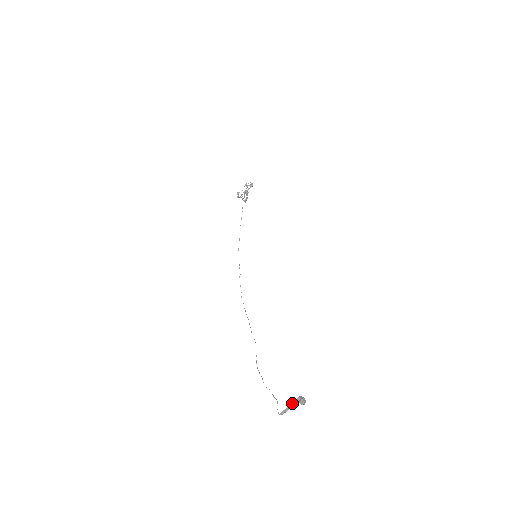
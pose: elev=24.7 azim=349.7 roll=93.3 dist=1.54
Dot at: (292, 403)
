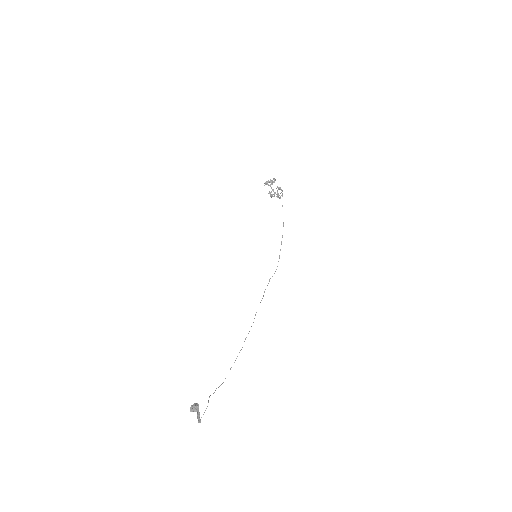
Dot at: occluded
